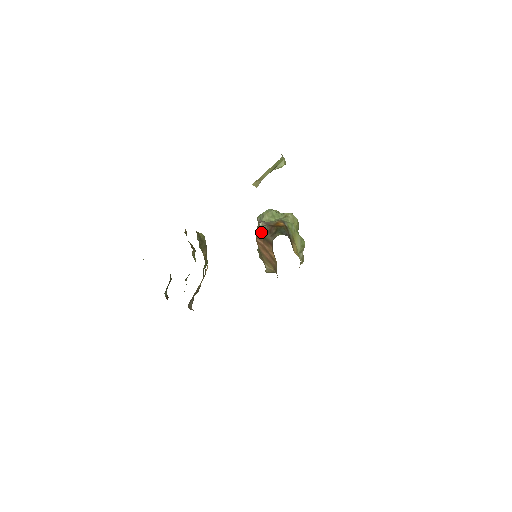
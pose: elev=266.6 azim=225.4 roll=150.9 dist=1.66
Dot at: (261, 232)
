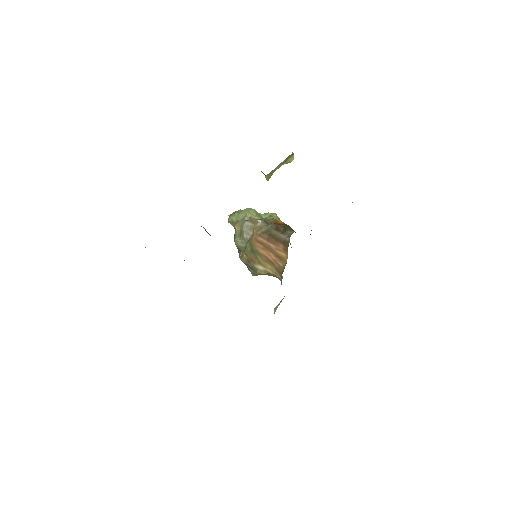
Dot at: (264, 230)
